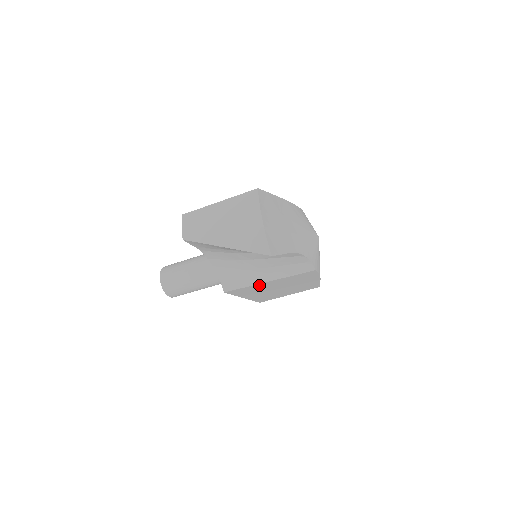
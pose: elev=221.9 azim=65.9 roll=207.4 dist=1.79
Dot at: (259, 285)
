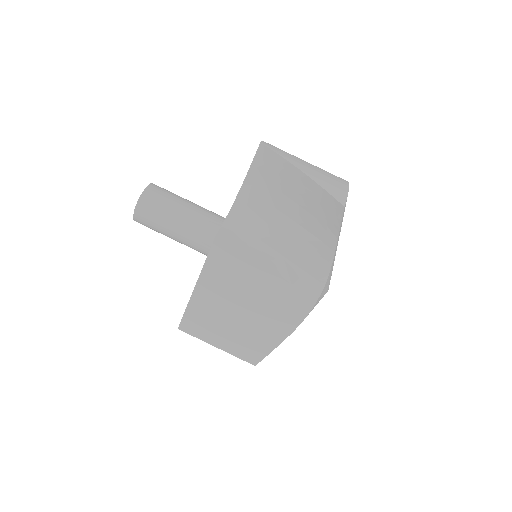
Dot at: (250, 267)
